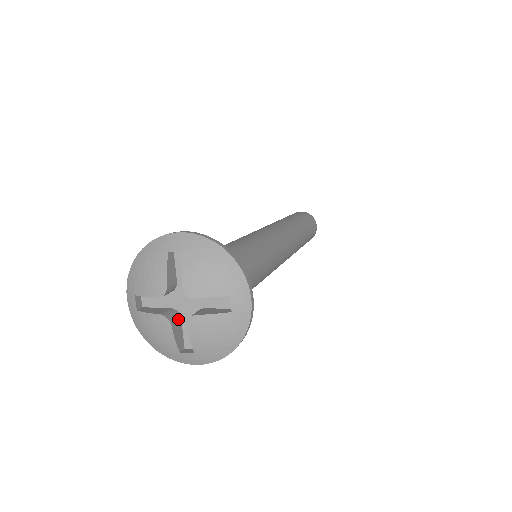
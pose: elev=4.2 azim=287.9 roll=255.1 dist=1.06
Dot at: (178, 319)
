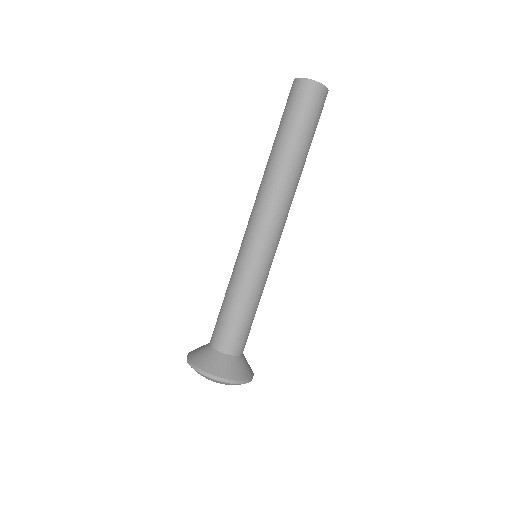
Dot at: occluded
